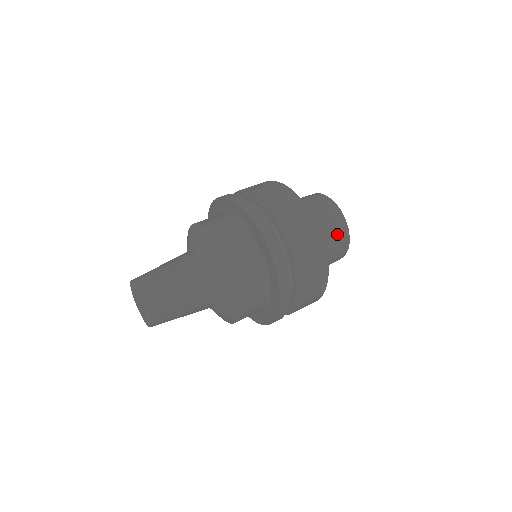
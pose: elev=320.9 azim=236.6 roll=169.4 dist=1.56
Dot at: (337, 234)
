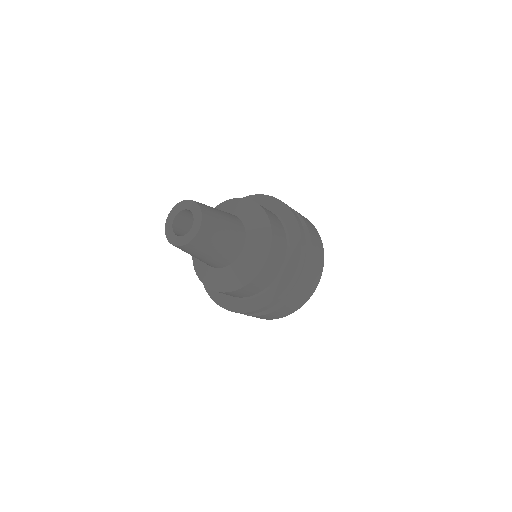
Dot at: occluded
